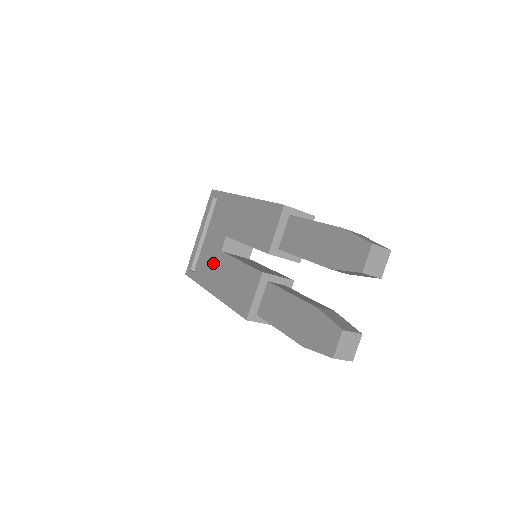
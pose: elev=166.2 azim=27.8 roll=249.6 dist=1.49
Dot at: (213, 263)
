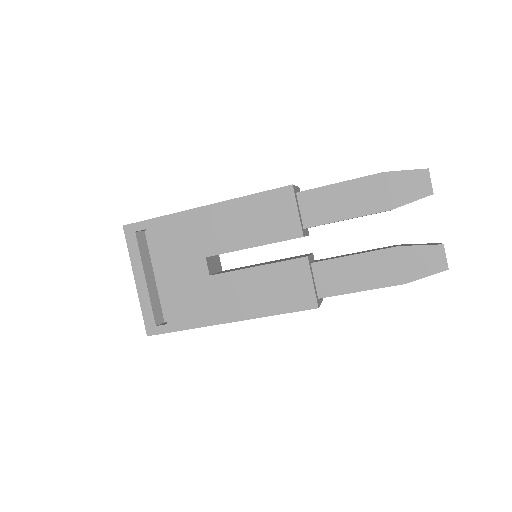
Dot at: (203, 294)
